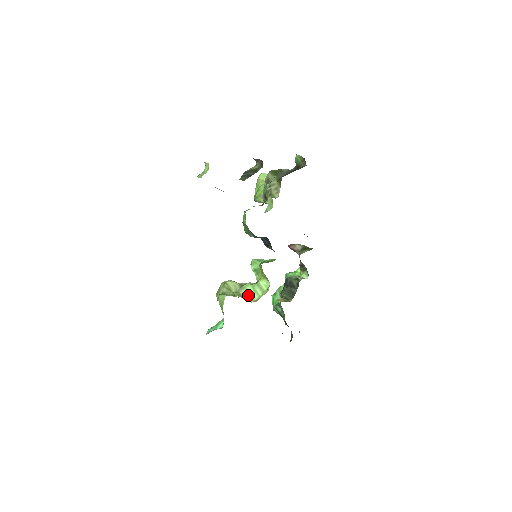
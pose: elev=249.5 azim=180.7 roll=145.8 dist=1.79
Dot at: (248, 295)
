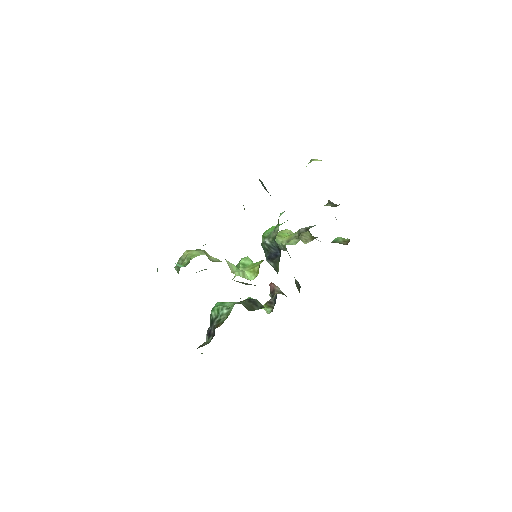
Dot at: (231, 267)
